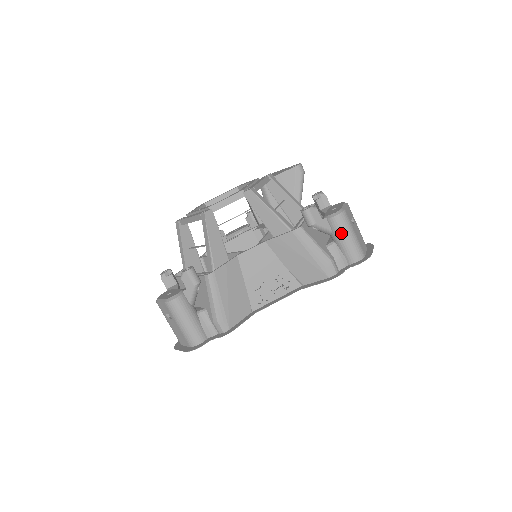
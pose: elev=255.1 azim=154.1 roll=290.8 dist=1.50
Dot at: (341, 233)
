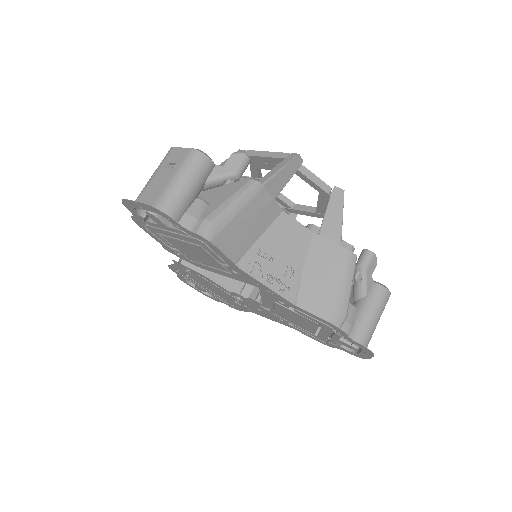
Dot at: (373, 305)
